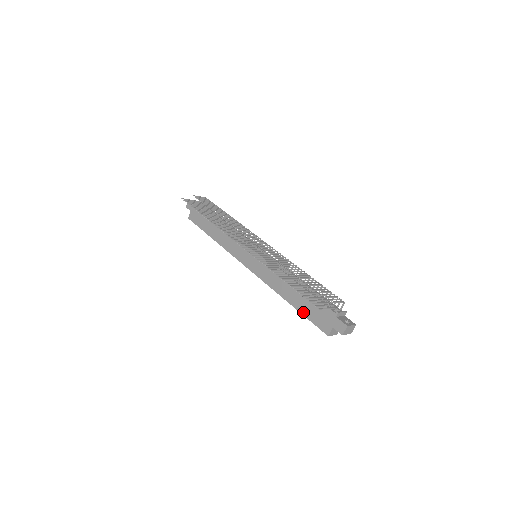
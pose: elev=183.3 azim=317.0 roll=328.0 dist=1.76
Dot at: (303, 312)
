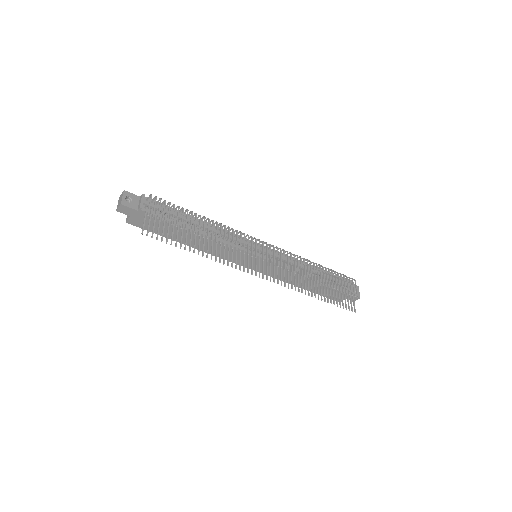
Dot at: occluded
